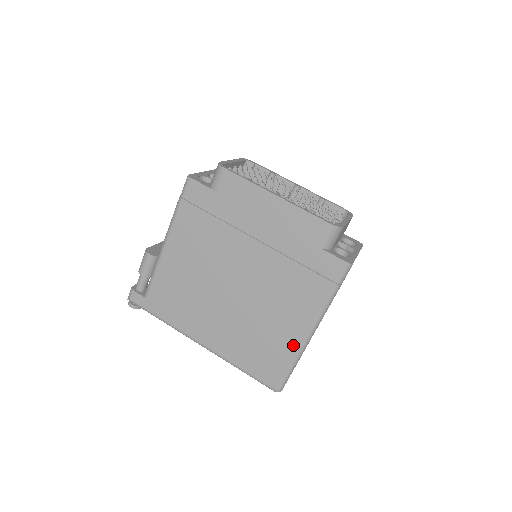
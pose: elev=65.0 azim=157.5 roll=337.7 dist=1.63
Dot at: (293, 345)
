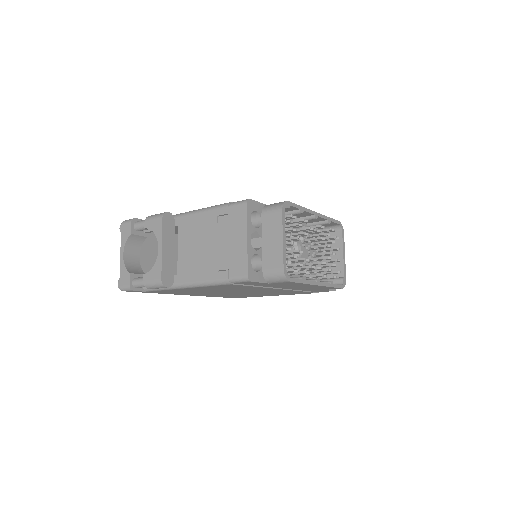
Dot at: occluded
